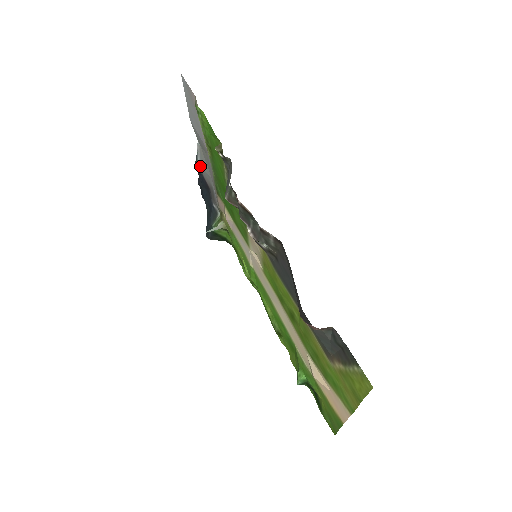
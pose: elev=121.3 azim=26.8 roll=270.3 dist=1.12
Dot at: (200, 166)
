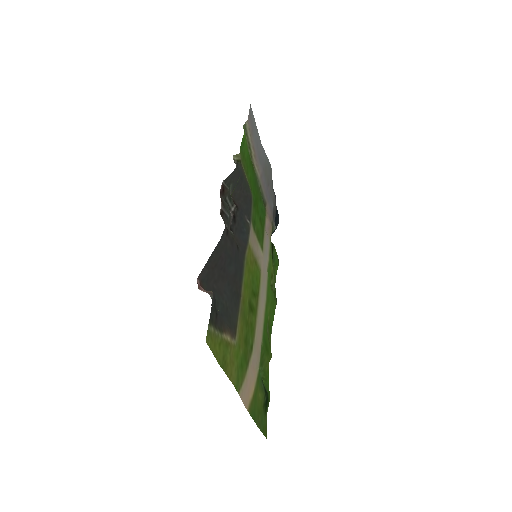
Dot at: occluded
